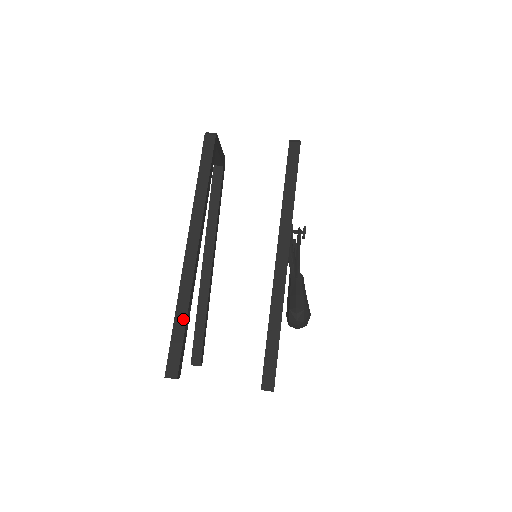
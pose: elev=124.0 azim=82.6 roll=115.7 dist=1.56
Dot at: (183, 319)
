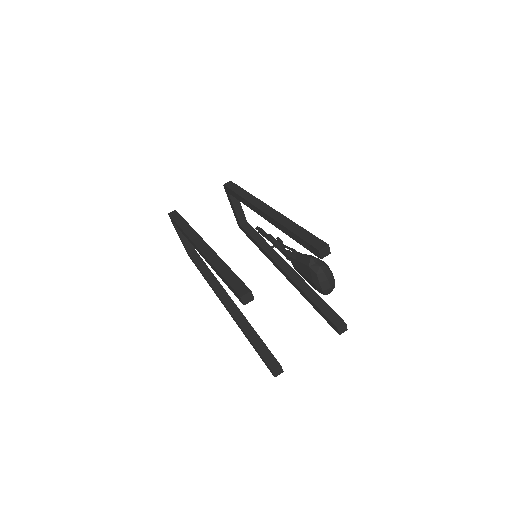
Dot at: (226, 268)
